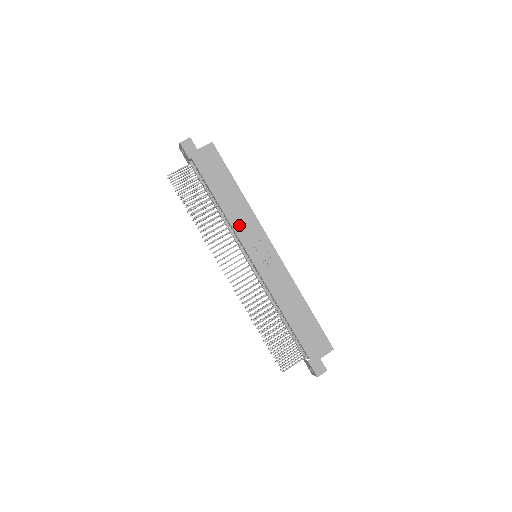
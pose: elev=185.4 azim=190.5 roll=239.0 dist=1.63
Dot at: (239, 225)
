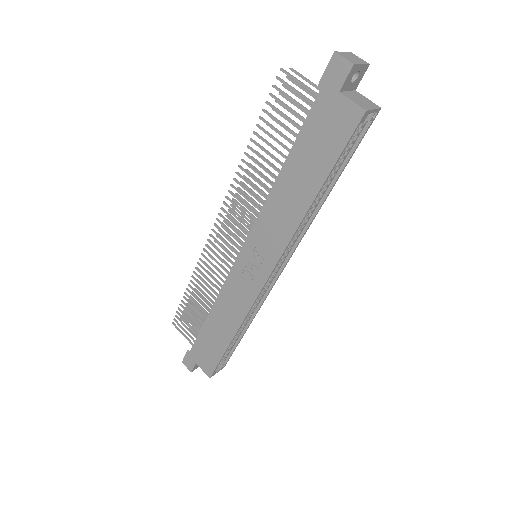
Dot at: (268, 219)
